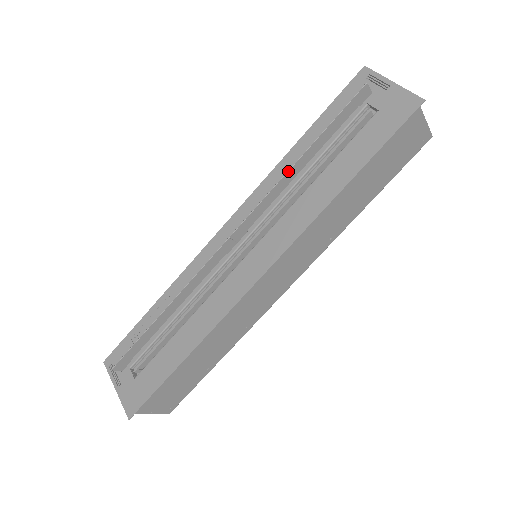
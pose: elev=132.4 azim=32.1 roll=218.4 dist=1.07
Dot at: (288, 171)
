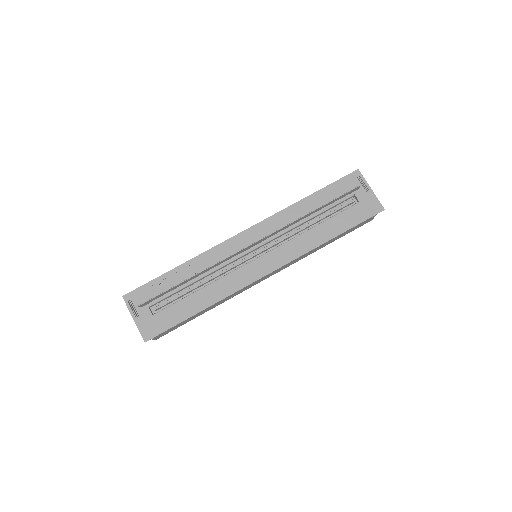
Dot at: (302, 217)
